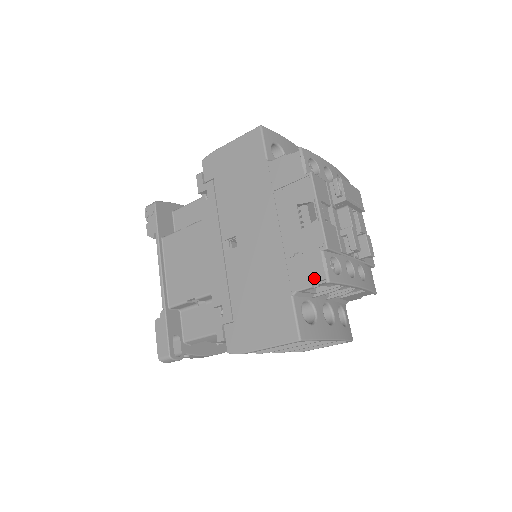
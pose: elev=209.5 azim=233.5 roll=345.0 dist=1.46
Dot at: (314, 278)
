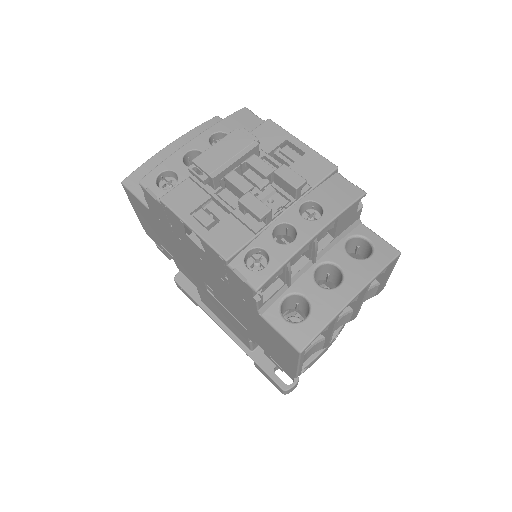
Dot at: (249, 293)
